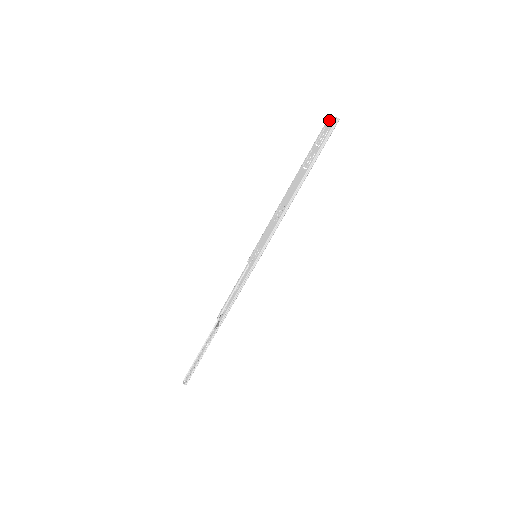
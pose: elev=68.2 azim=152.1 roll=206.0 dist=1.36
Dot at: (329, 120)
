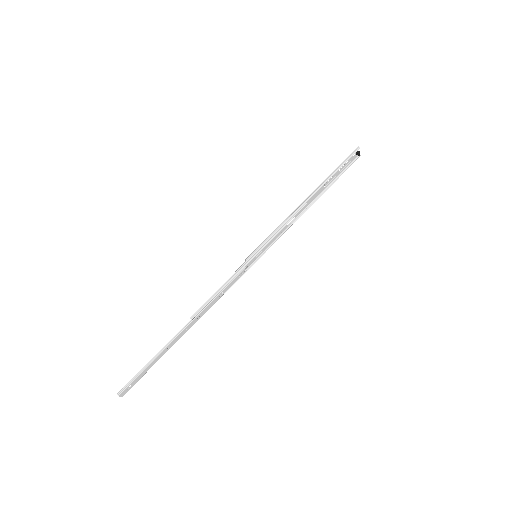
Dot at: (355, 155)
